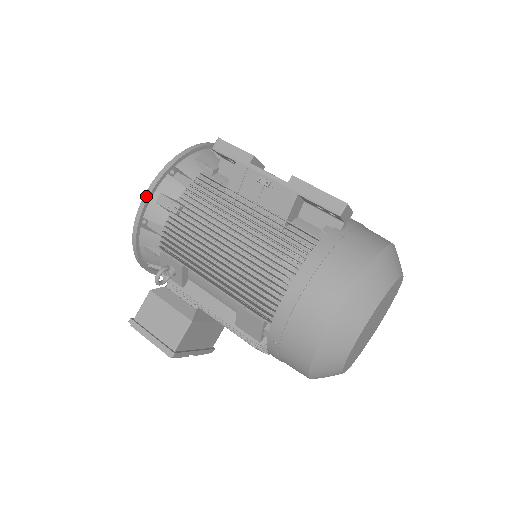
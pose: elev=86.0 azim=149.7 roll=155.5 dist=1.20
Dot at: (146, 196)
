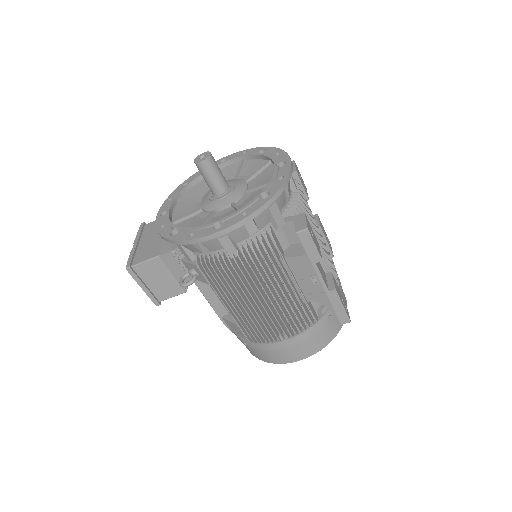
Dot at: (214, 236)
